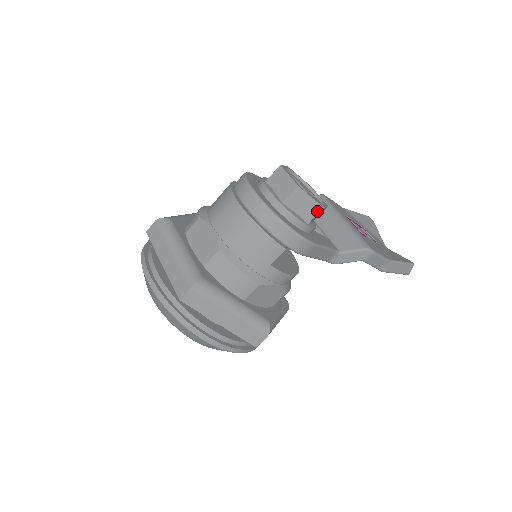
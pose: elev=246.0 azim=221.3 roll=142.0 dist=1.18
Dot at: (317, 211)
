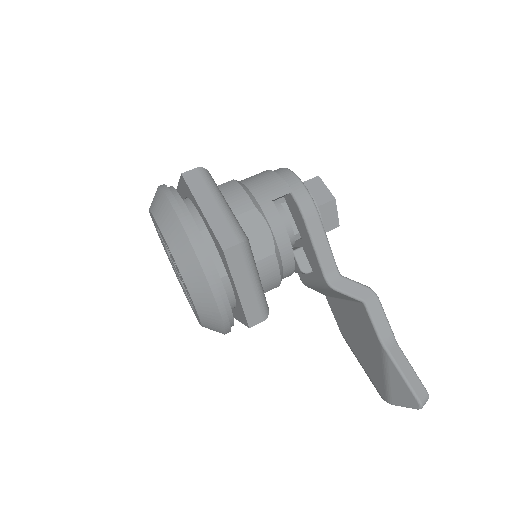
Dot at: (329, 199)
